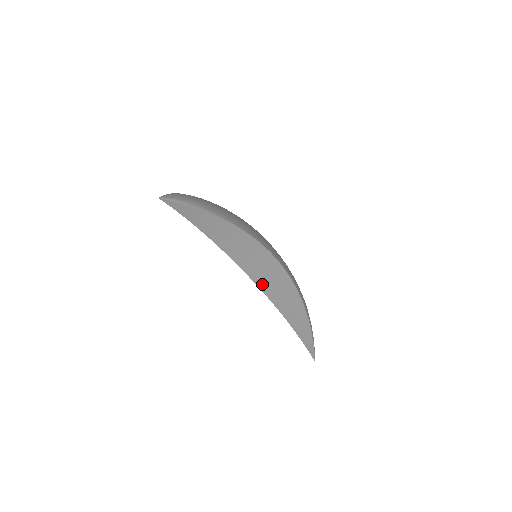
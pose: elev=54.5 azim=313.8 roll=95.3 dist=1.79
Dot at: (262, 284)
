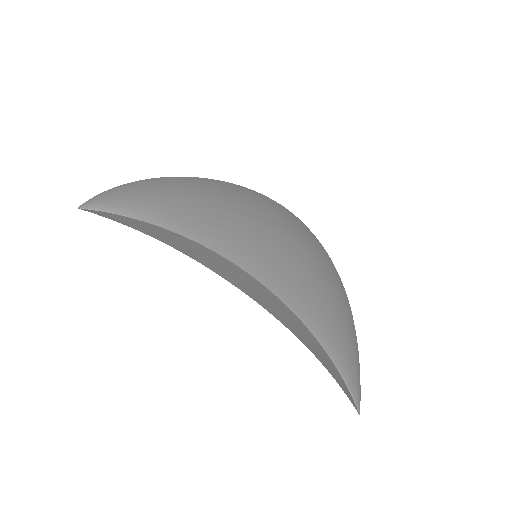
Dot at: (262, 303)
